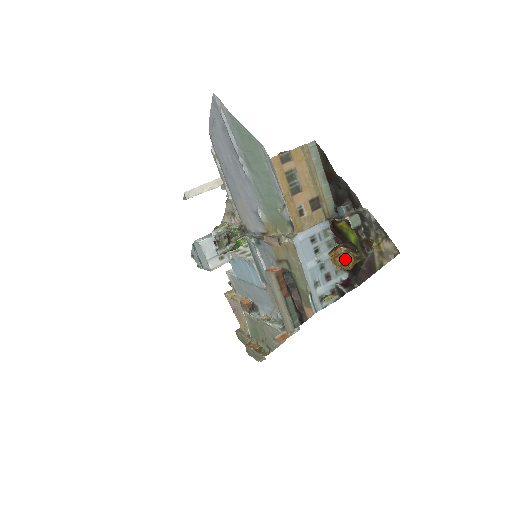
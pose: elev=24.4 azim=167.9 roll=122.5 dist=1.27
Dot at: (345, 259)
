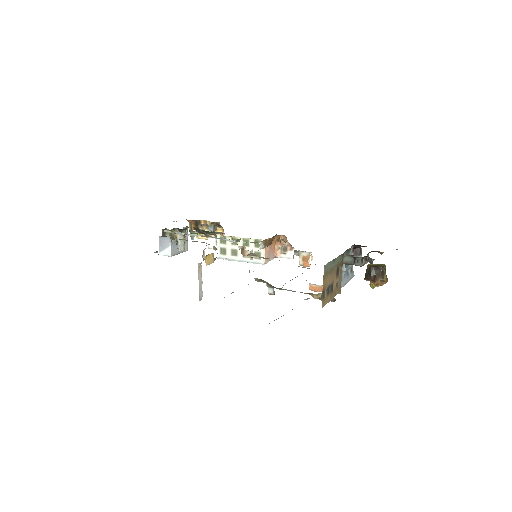
Dot at: occluded
